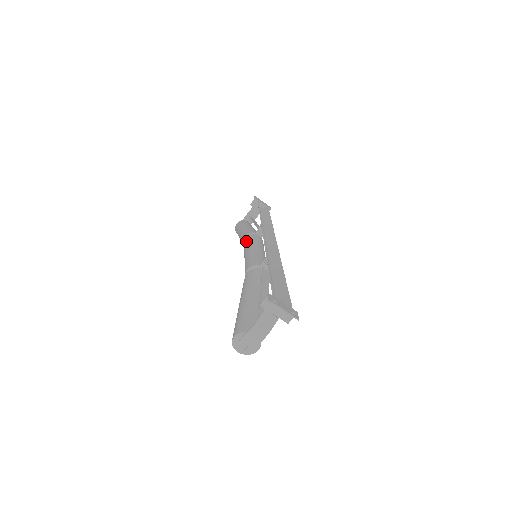
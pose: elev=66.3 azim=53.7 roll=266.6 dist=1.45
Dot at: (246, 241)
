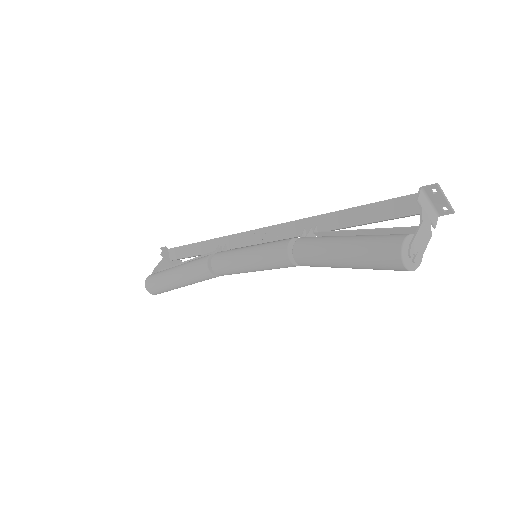
Dot at: (222, 253)
